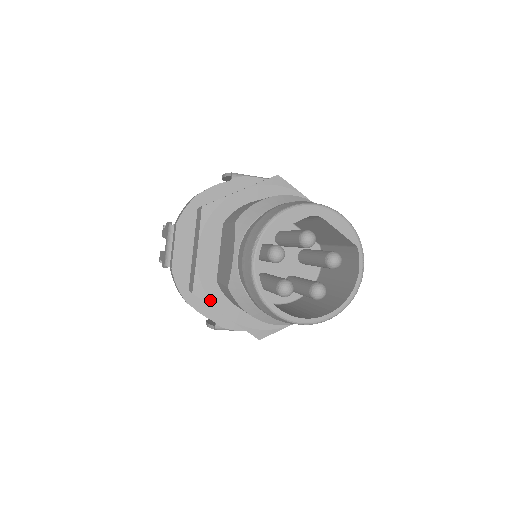
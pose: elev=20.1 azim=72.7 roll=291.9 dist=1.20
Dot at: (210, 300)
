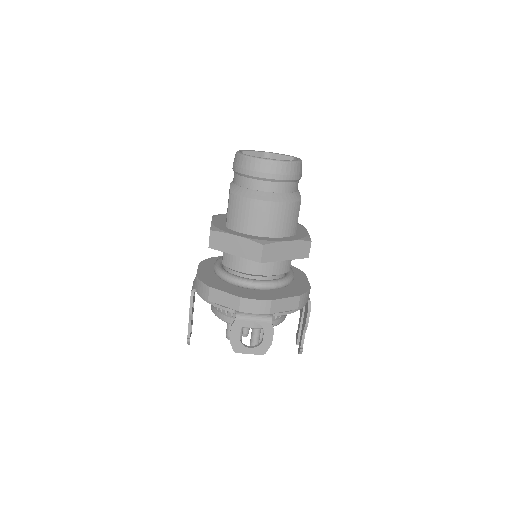
Dot at: (223, 231)
